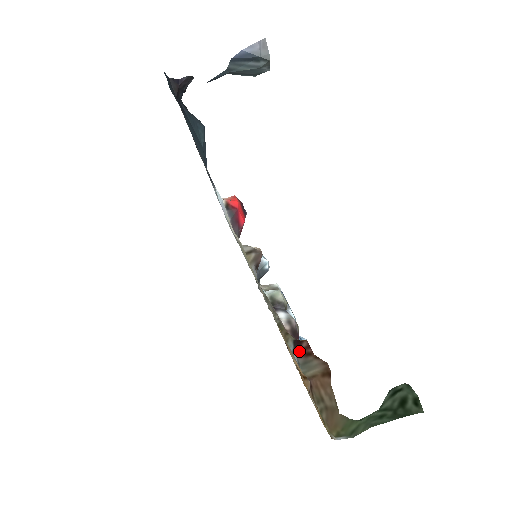
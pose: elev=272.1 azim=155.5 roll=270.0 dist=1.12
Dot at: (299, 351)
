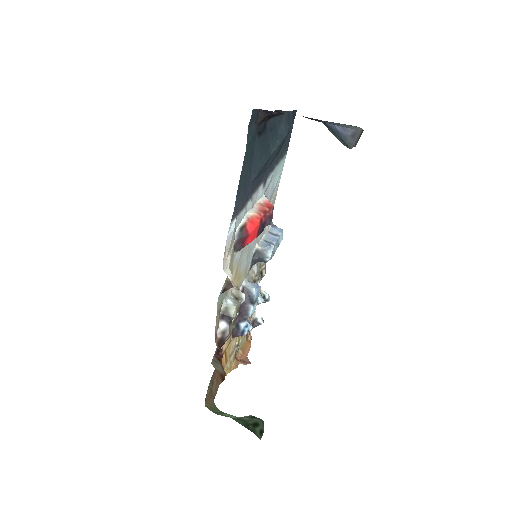
Dot at: (216, 353)
